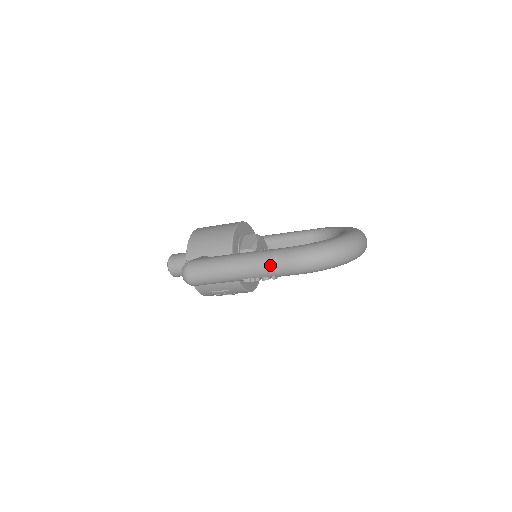
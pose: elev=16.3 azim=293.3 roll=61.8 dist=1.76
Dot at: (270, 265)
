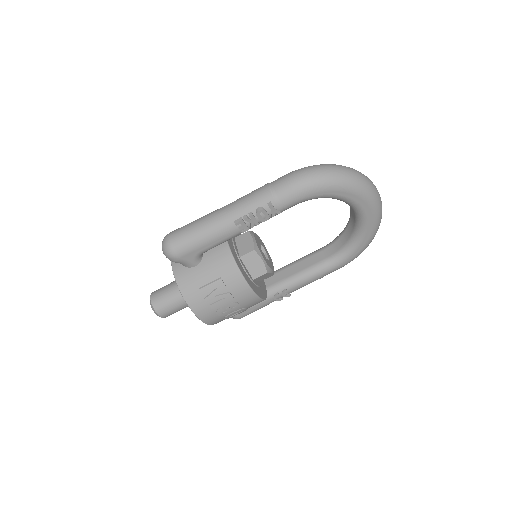
Dot at: (264, 189)
